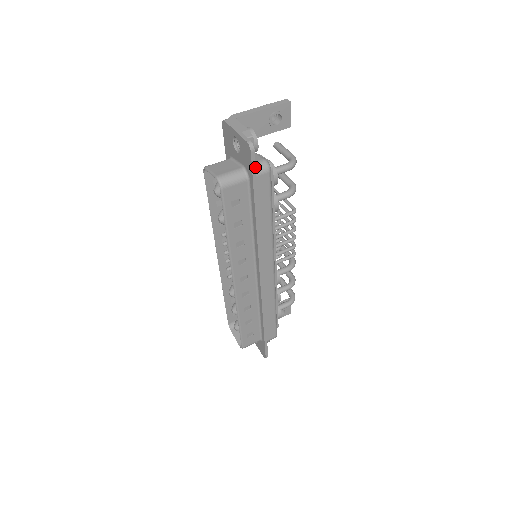
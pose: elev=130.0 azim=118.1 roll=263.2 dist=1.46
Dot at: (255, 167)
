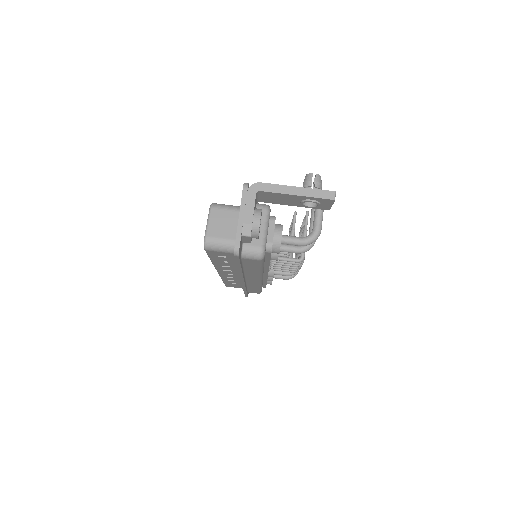
Dot at: (239, 260)
